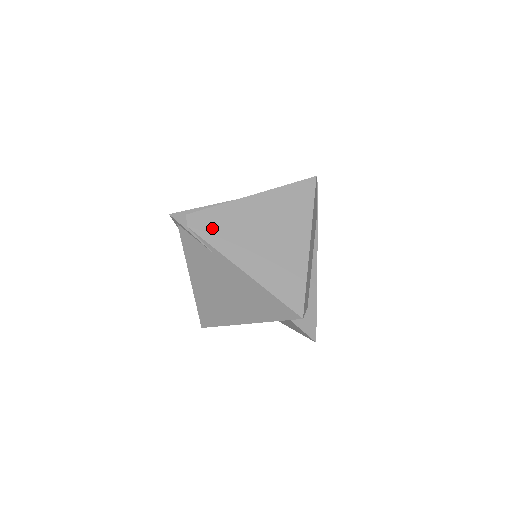
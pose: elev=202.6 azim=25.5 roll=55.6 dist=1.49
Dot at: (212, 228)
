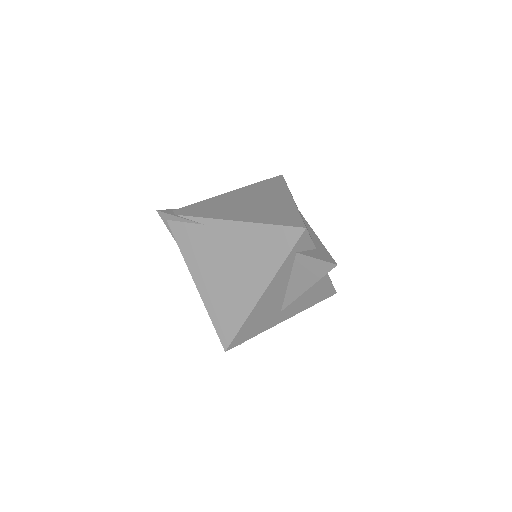
Dot at: (198, 210)
